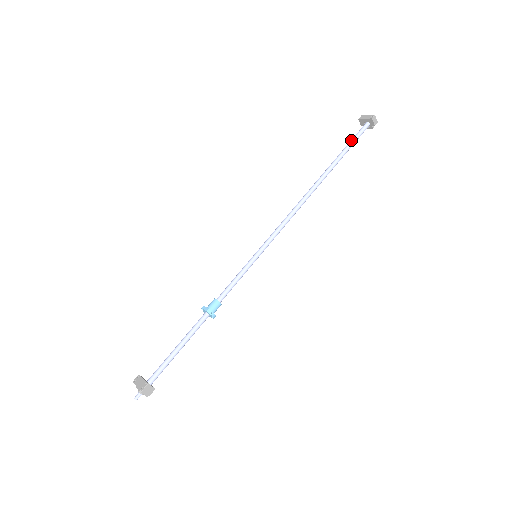
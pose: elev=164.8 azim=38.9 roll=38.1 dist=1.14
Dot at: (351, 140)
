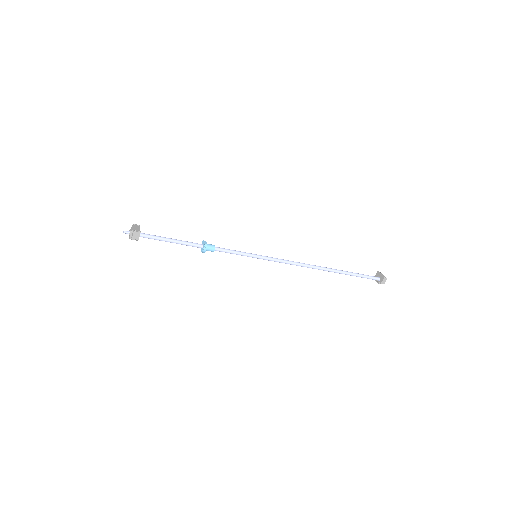
Dot at: (362, 274)
